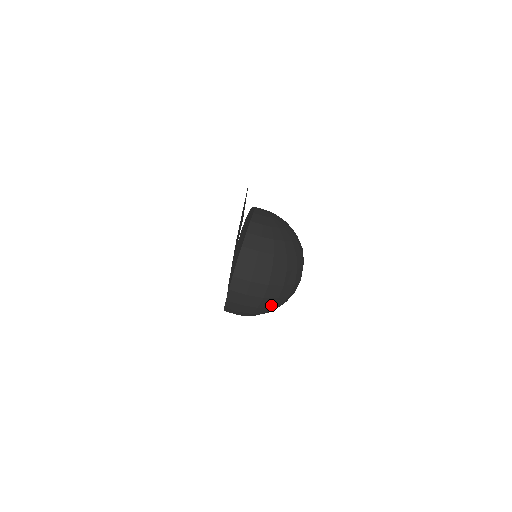
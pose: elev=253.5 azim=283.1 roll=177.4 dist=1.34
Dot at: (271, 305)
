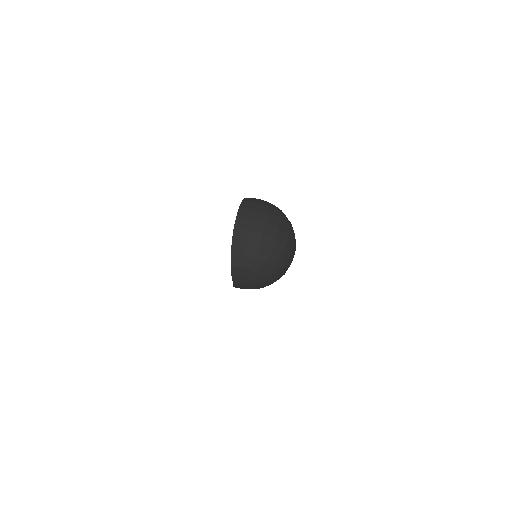
Dot at: (271, 247)
